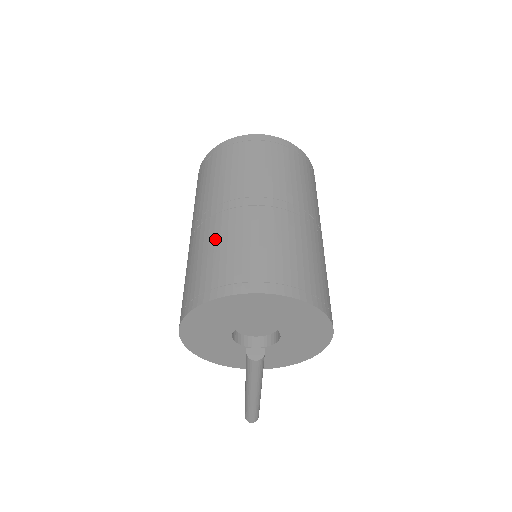
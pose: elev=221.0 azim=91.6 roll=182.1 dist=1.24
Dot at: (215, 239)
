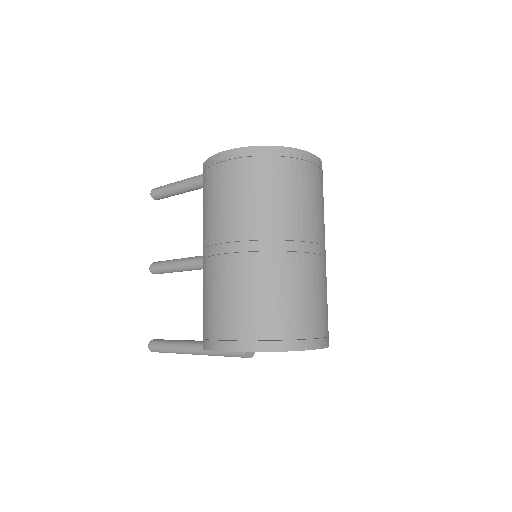
Dot at: (288, 284)
